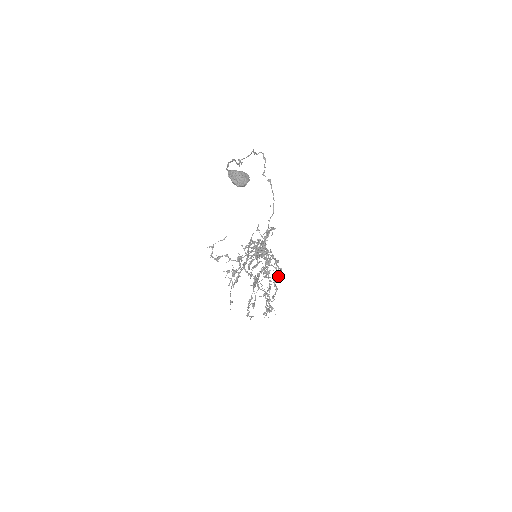
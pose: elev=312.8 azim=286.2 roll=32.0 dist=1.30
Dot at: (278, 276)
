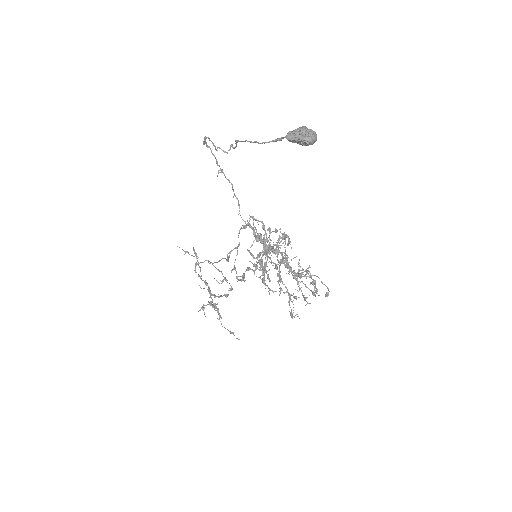
Dot at: (277, 264)
